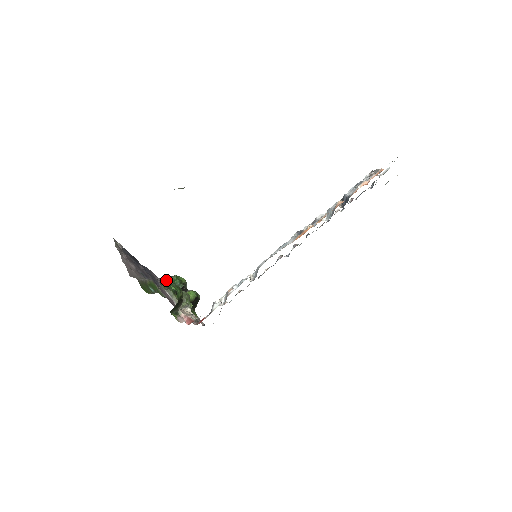
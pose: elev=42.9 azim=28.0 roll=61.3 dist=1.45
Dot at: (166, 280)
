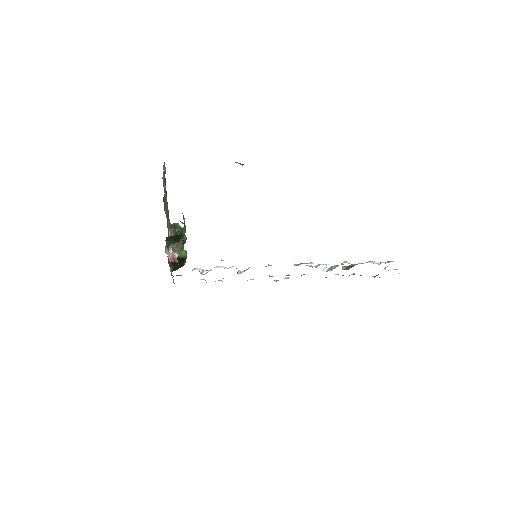
Dot at: (175, 224)
